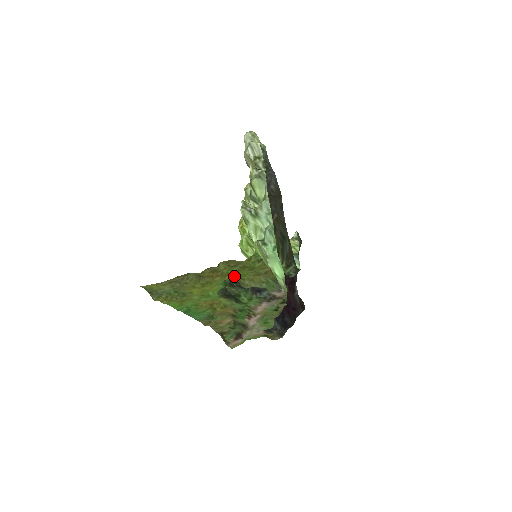
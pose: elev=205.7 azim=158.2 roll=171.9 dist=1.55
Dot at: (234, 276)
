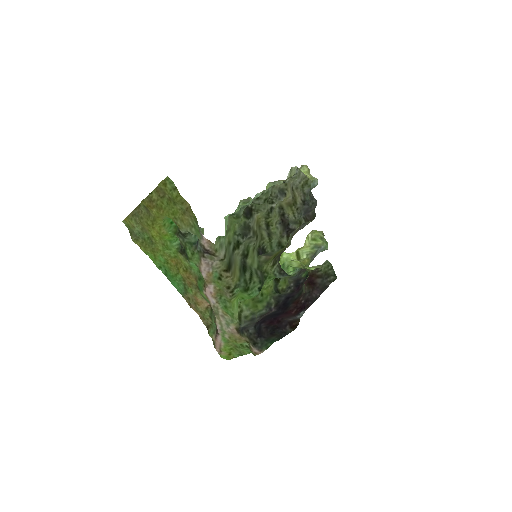
Dot at: (168, 212)
